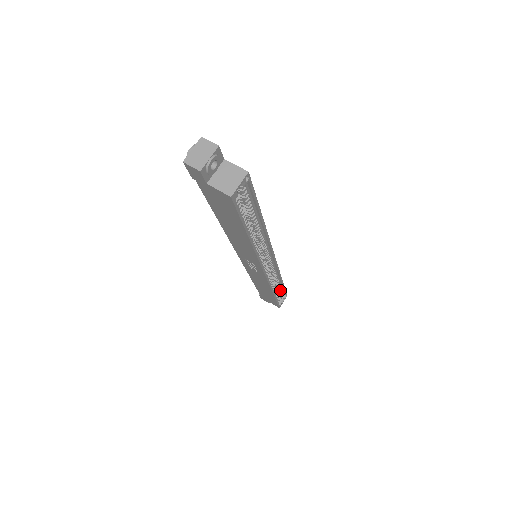
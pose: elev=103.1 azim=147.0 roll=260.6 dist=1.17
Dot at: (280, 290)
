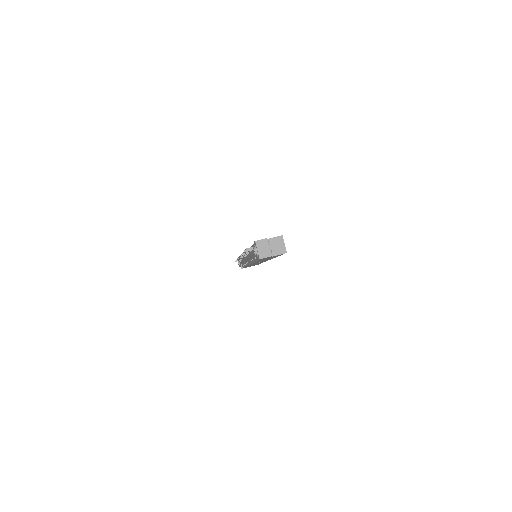
Dot at: occluded
